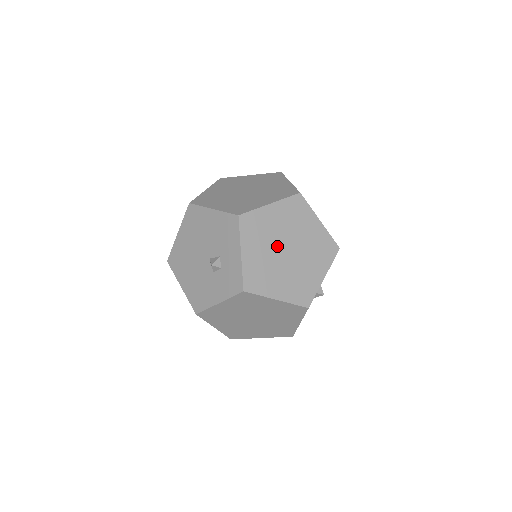
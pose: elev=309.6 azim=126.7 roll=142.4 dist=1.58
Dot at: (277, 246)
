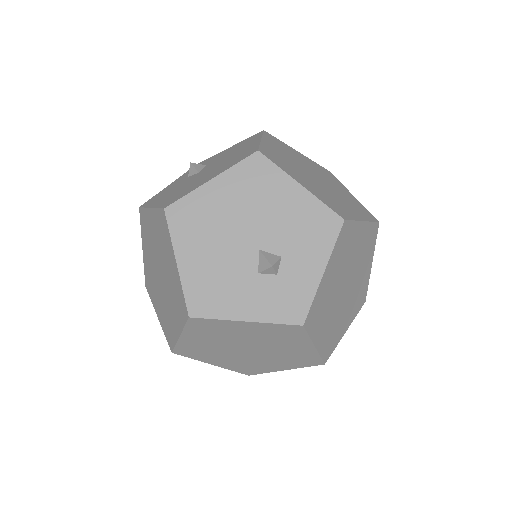
Dot at: (344, 277)
